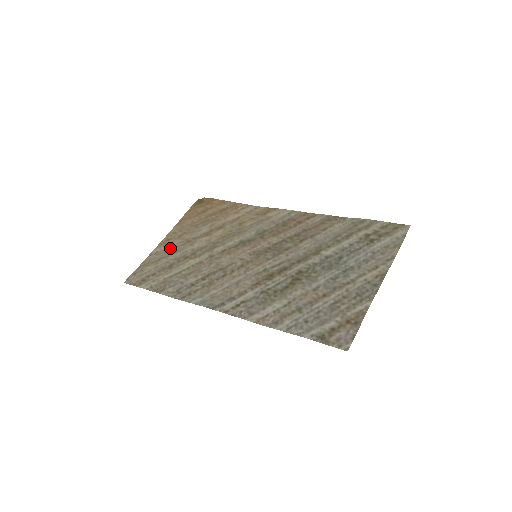
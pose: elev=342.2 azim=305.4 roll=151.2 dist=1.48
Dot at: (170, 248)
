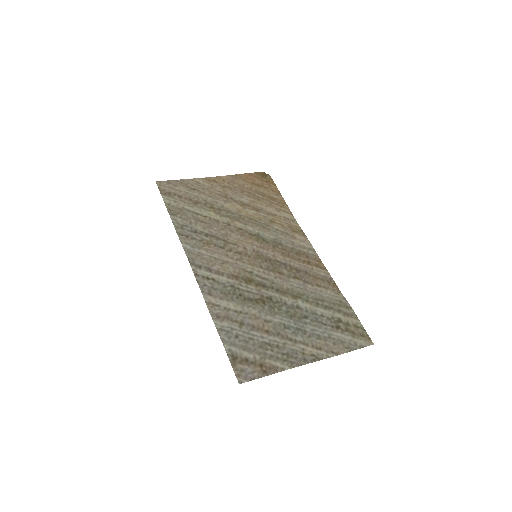
Dot at: (209, 188)
